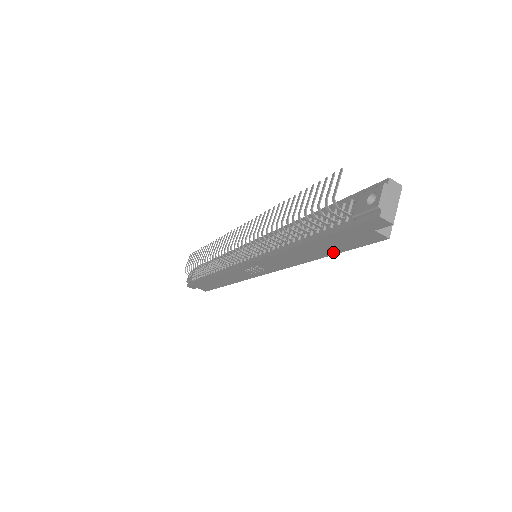
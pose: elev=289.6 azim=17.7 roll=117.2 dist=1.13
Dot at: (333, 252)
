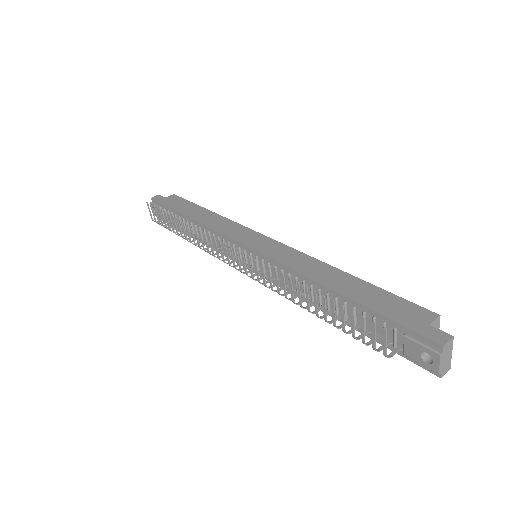
Dot at: occluded
